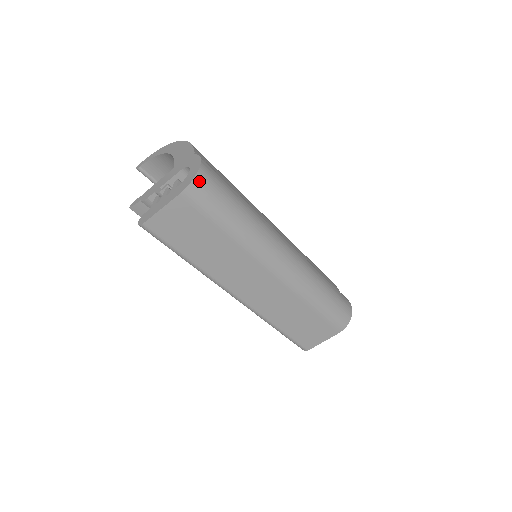
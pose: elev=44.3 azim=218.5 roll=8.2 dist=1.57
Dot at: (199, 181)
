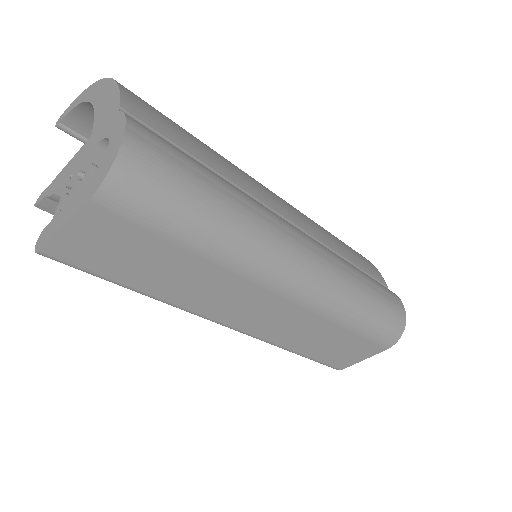
Dot at: (123, 171)
